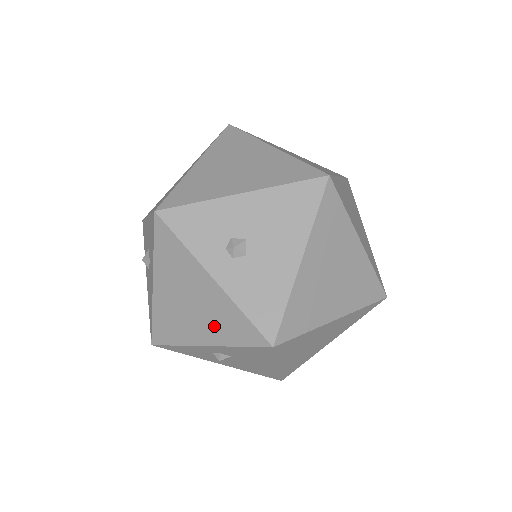
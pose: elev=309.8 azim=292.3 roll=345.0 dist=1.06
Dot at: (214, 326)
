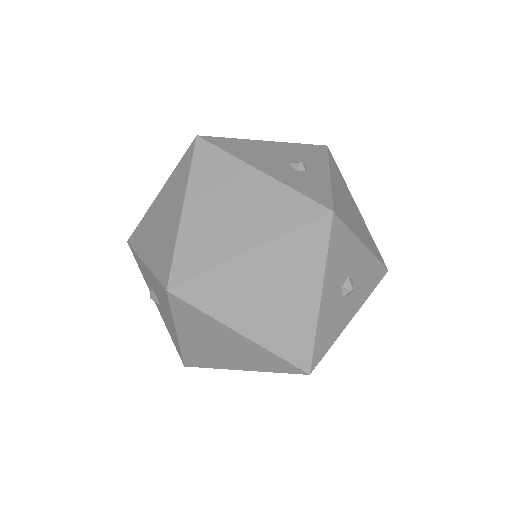
Dot at: occluded
